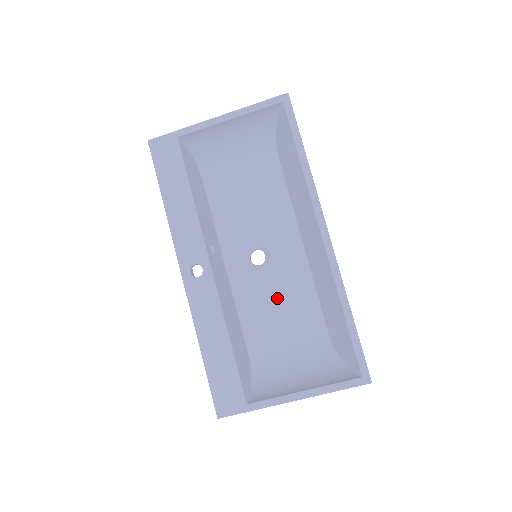
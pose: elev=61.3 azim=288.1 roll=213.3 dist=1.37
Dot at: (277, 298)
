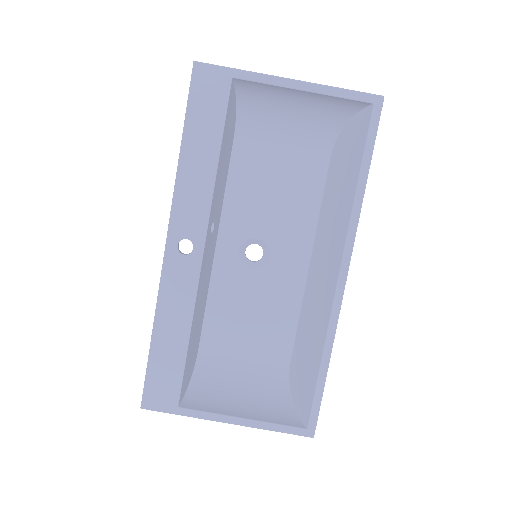
Dot at: (255, 306)
